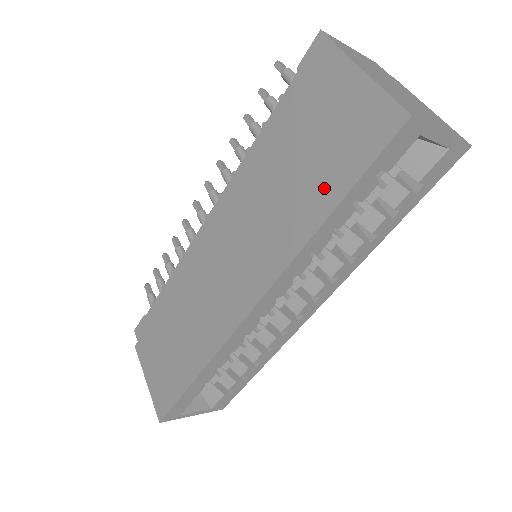
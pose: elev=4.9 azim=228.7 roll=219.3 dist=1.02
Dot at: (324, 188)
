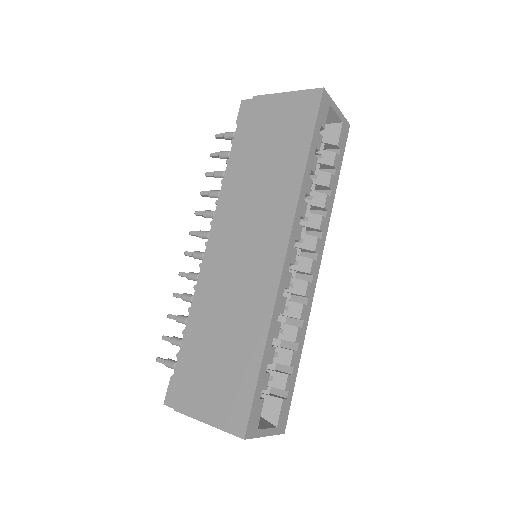
Dot at: (295, 149)
